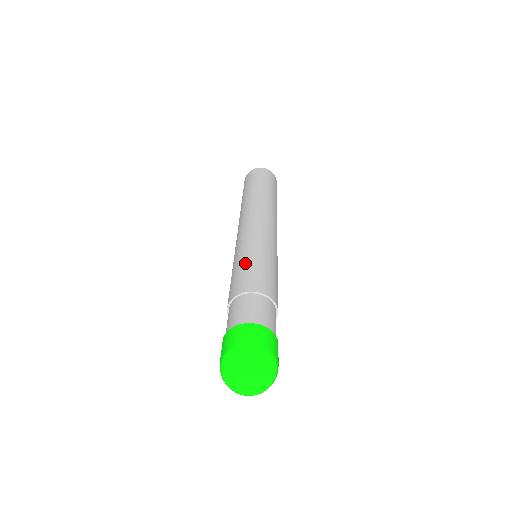
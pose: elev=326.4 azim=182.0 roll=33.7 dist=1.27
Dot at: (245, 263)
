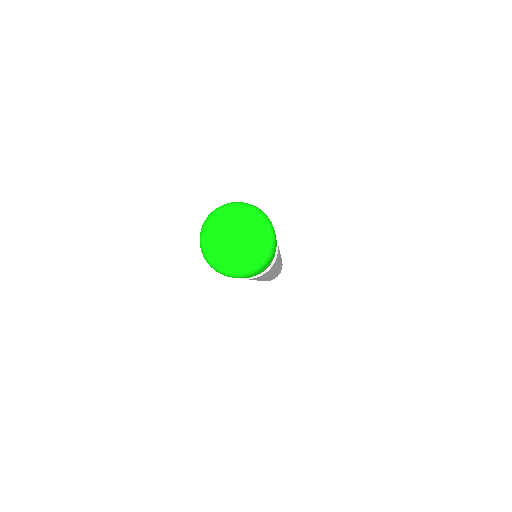
Dot at: occluded
